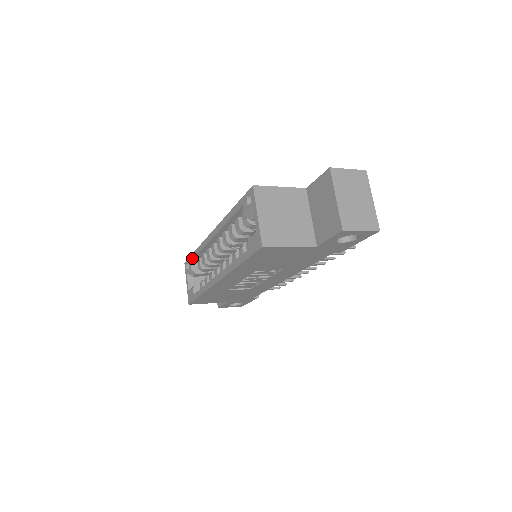
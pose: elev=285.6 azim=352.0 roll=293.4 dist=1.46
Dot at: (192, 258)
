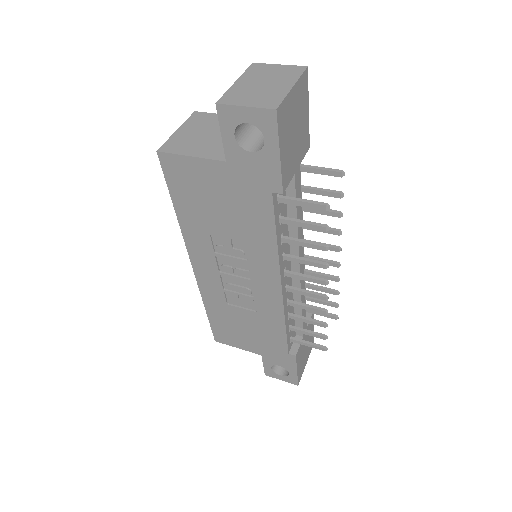
Dot at: occluded
